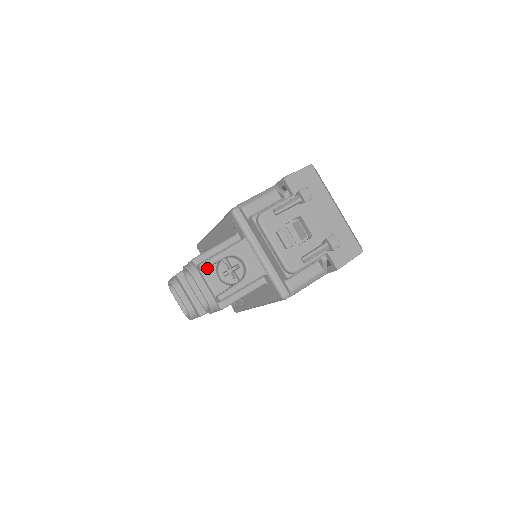
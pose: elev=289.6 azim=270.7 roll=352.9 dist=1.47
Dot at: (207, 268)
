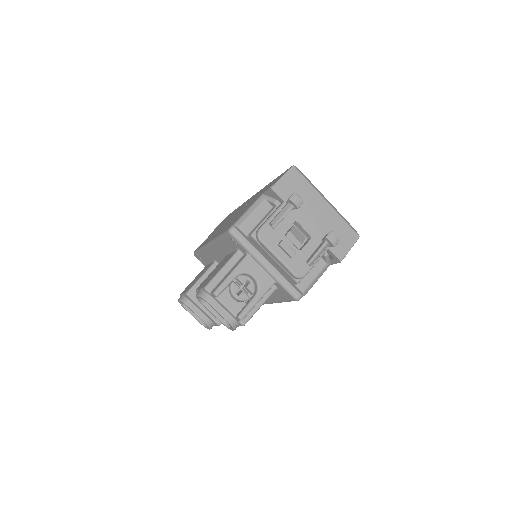
Dot at: (221, 293)
